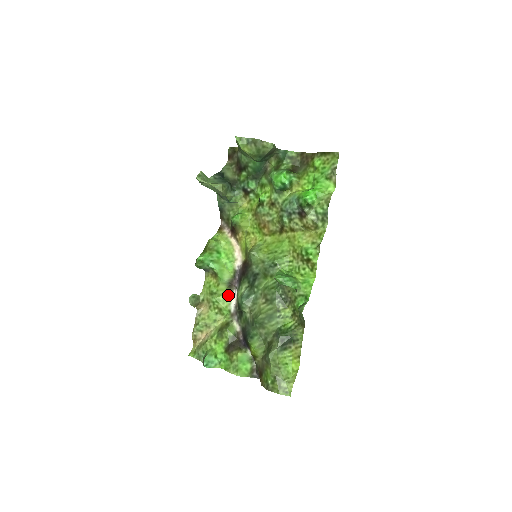
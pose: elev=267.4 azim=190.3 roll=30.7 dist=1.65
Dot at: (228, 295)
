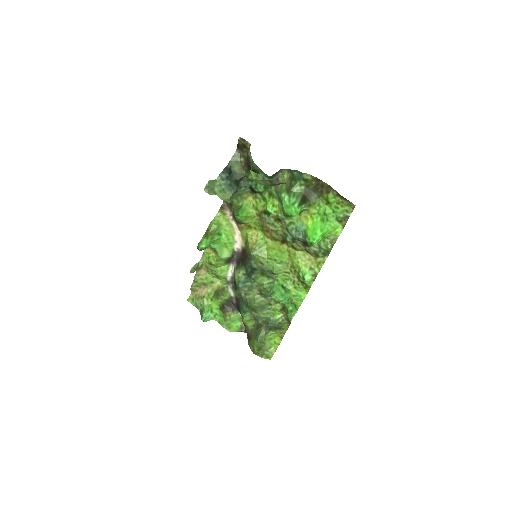
Dot at: (225, 267)
